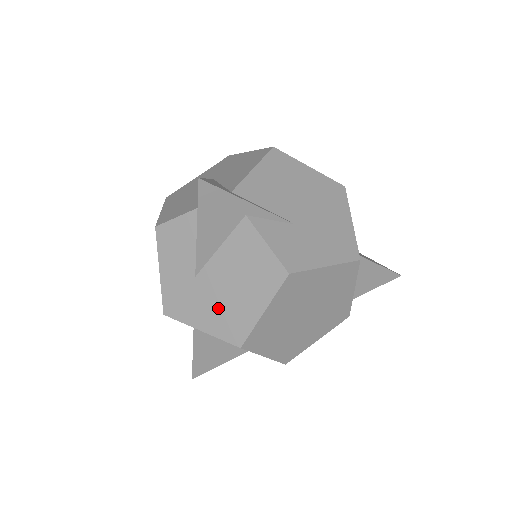
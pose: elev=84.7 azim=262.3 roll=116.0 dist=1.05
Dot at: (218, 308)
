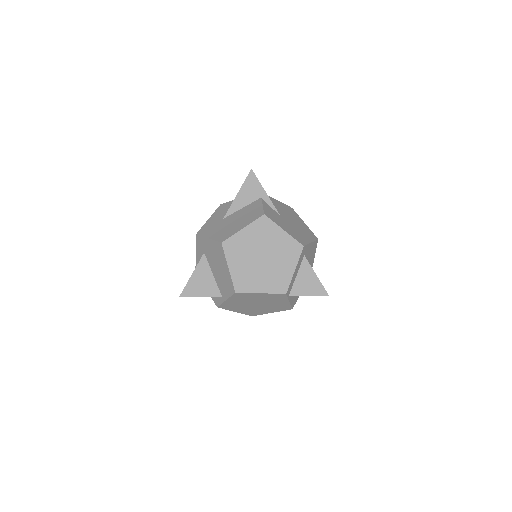
Dot at: (224, 229)
